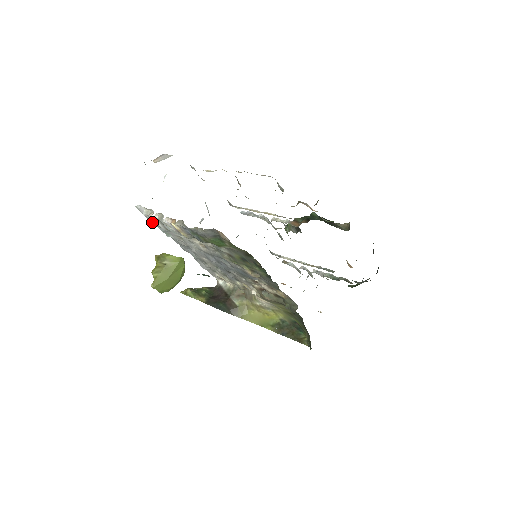
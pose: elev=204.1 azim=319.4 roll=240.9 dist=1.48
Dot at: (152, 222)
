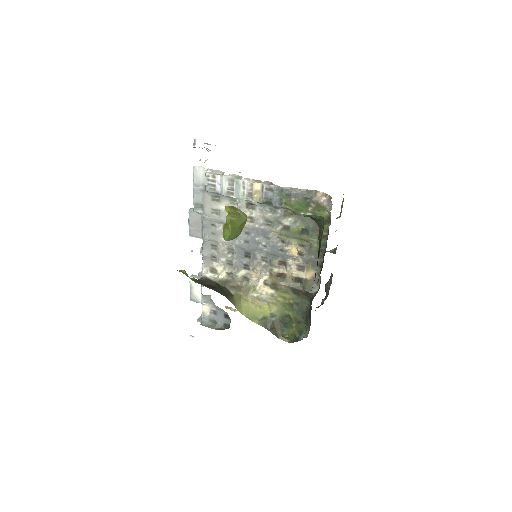
Dot at: (208, 184)
